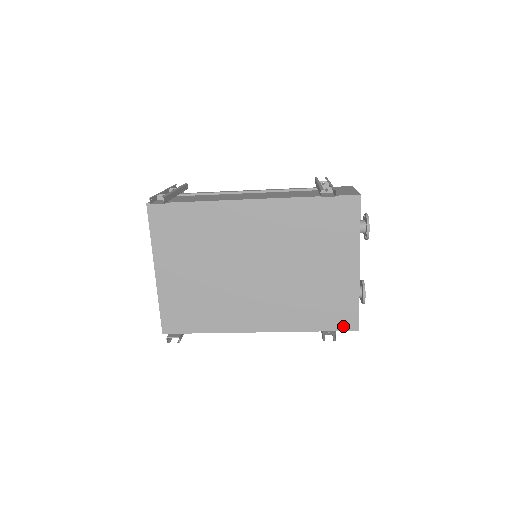
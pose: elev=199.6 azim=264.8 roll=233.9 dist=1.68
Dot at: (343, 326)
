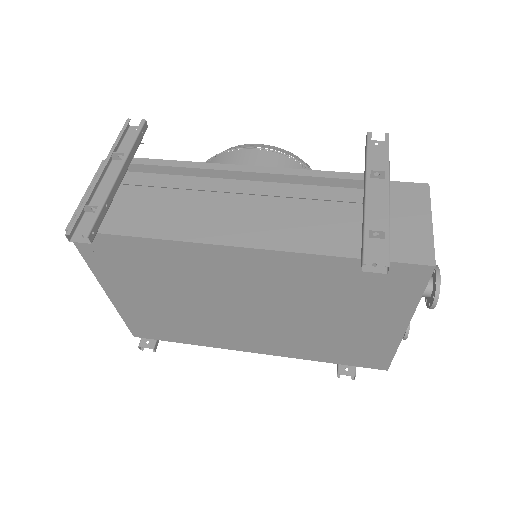
Dot at: (367, 365)
